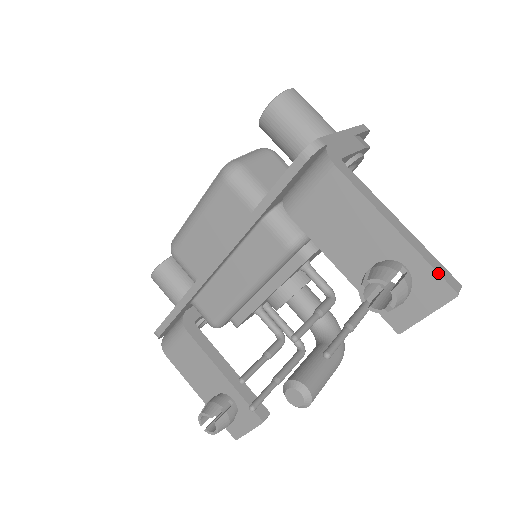
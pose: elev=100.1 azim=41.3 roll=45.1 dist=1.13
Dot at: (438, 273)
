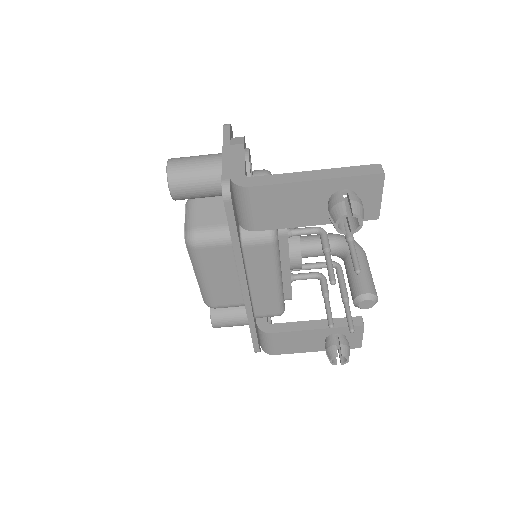
Dot at: (362, 175)
